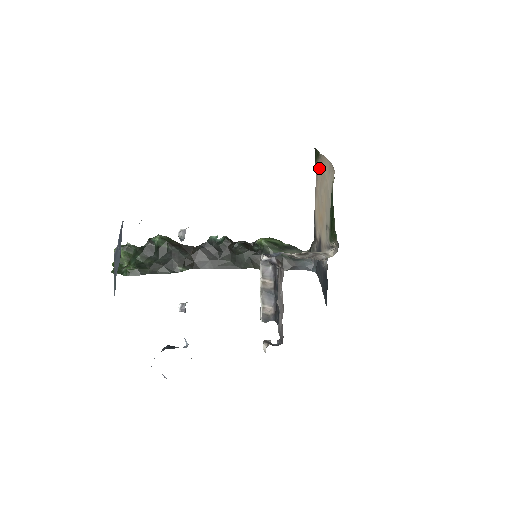
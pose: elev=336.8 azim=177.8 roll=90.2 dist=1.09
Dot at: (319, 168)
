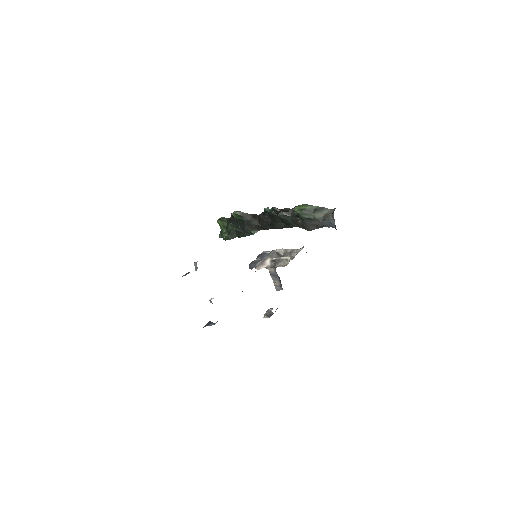
Dot at: occluded
